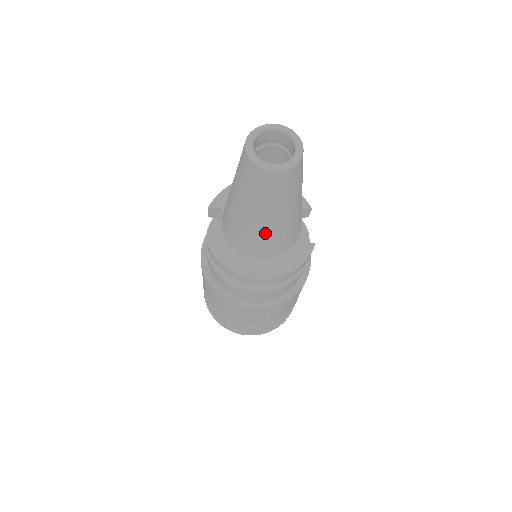
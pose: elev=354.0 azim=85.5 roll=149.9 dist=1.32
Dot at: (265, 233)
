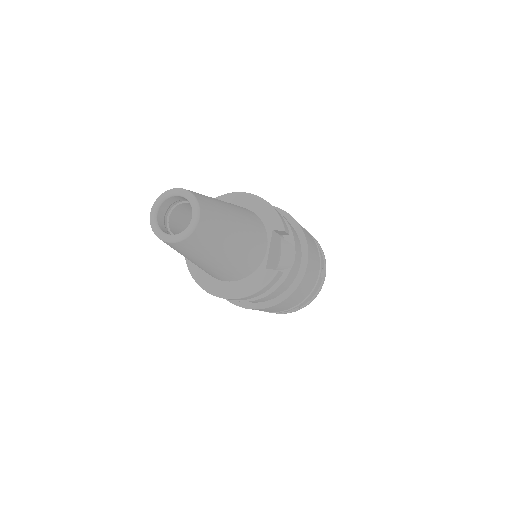
Dot at: (206, 269)
